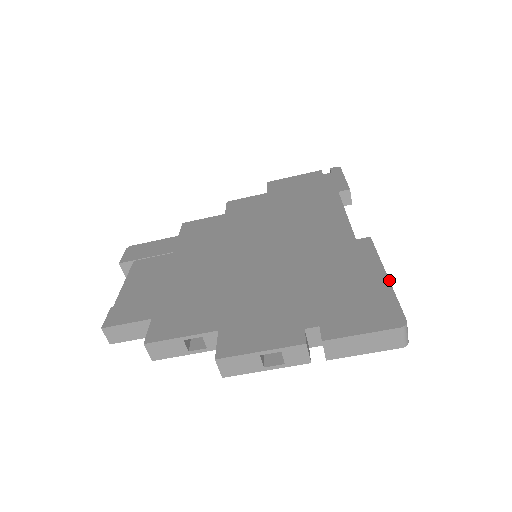
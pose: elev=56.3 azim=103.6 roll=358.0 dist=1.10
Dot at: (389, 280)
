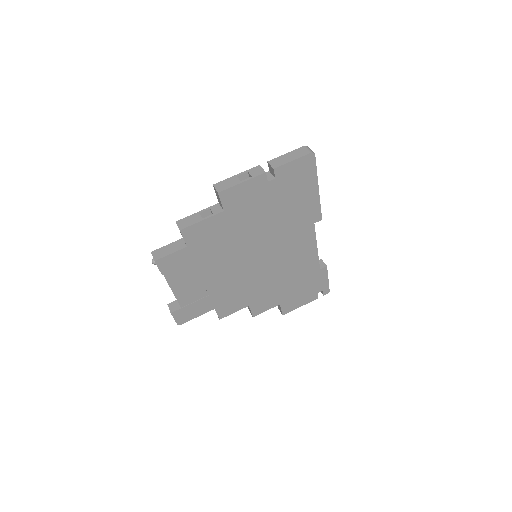
Dot at: occluded
